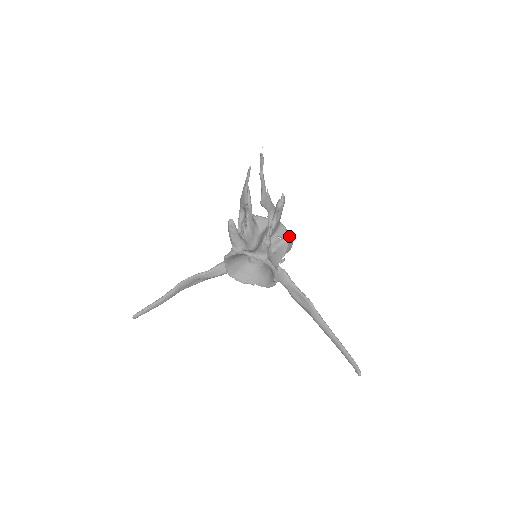
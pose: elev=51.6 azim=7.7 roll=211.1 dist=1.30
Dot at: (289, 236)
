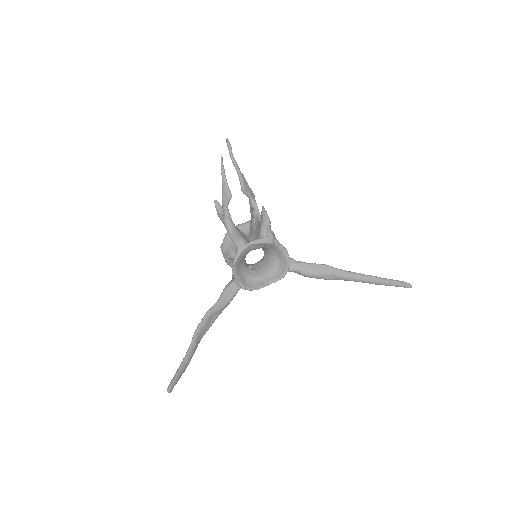
Dot at: occluded
